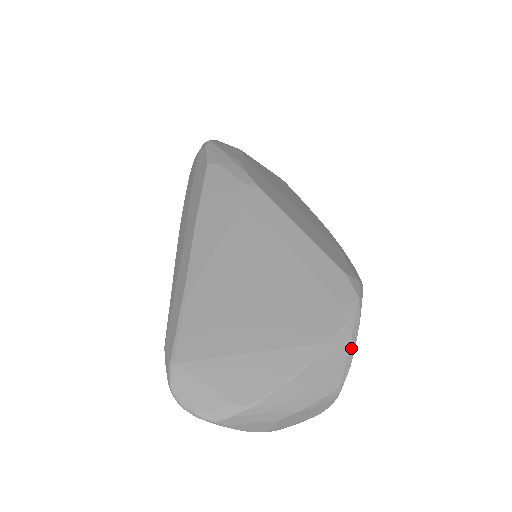
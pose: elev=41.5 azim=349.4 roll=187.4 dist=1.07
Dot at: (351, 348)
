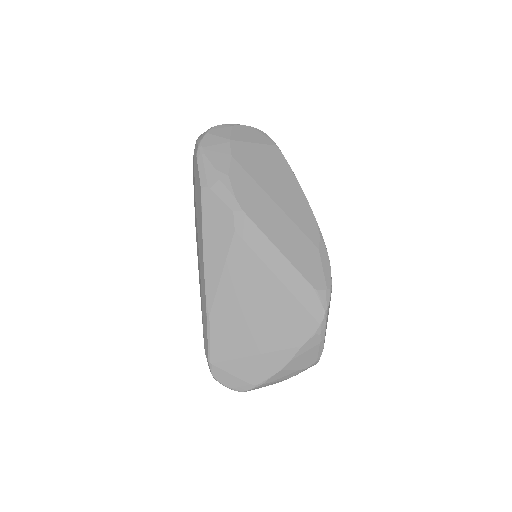
Dot at: (321, 342)
